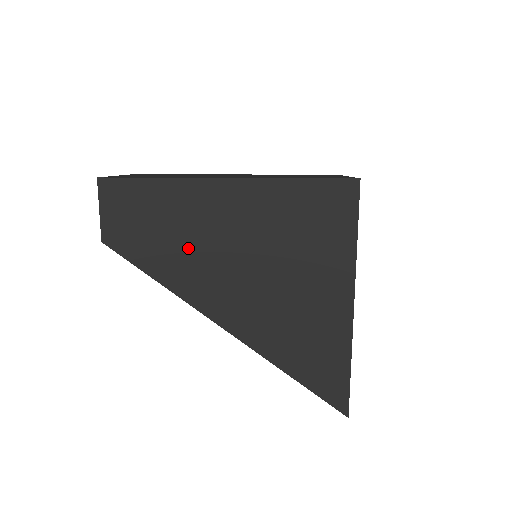
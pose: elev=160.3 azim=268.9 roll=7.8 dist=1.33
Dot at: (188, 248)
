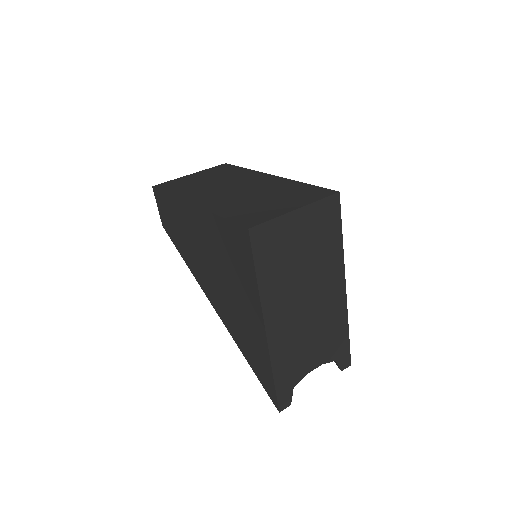
Dot at: (189, 245)
